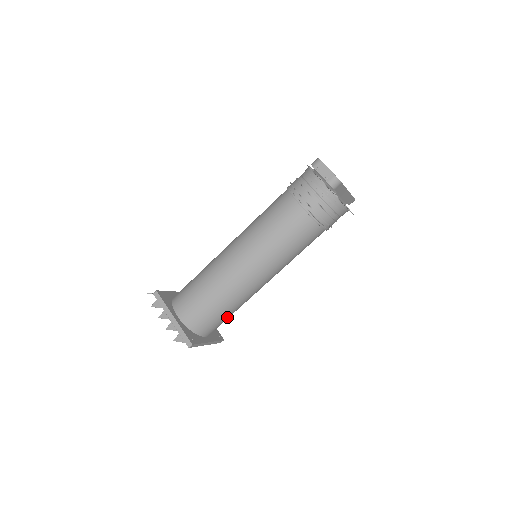
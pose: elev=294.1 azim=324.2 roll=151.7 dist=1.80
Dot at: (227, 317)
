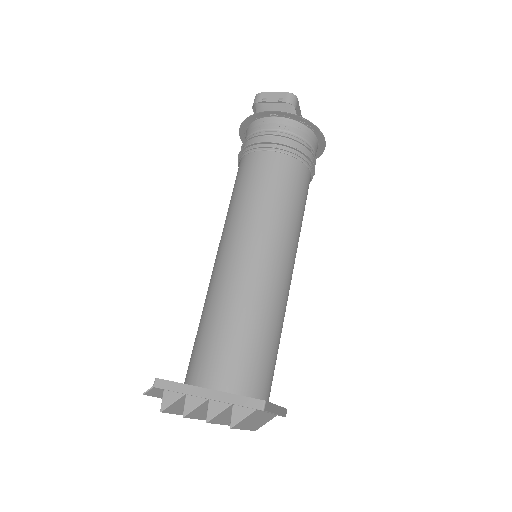
Dot at: (276, 352)
